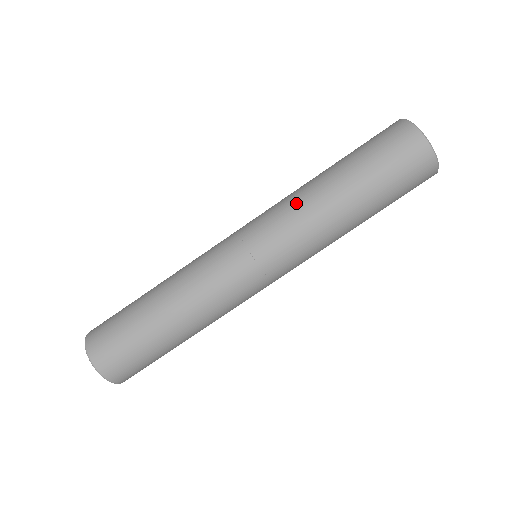
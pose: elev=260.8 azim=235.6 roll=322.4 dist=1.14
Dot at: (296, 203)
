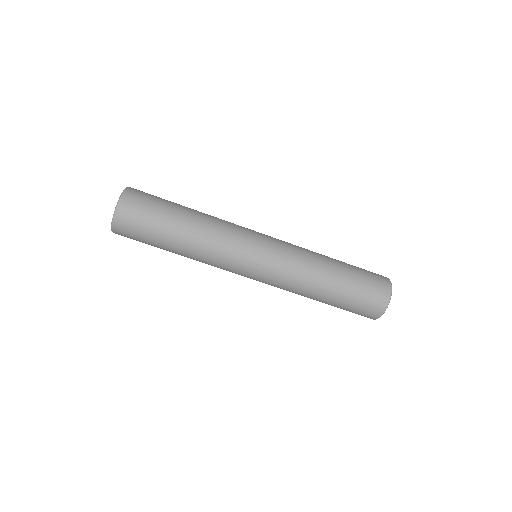
Dot at: (300, 280)
